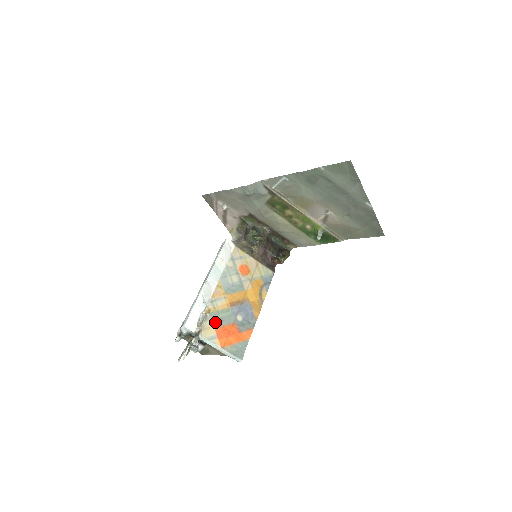
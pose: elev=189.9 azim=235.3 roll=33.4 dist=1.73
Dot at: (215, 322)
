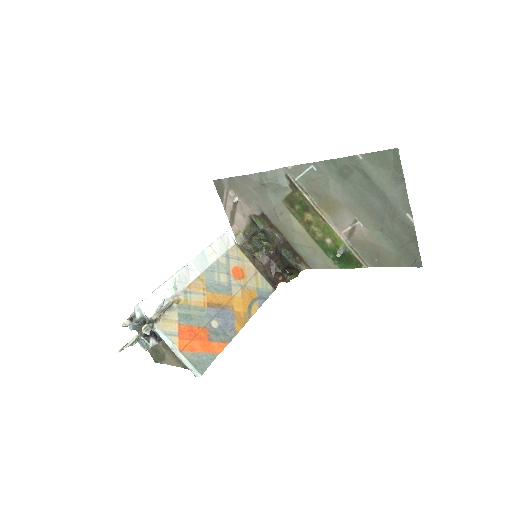
Dot at: (181, 317)
